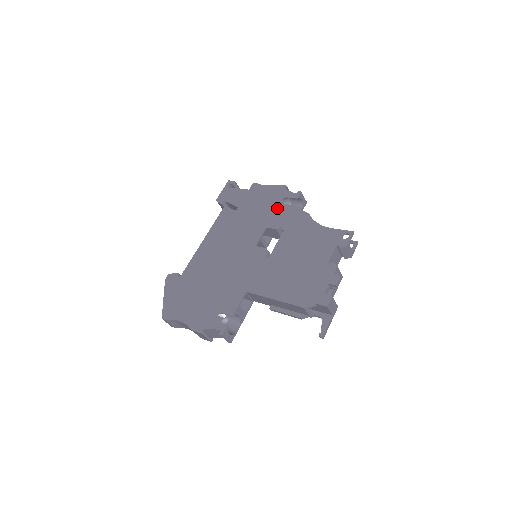
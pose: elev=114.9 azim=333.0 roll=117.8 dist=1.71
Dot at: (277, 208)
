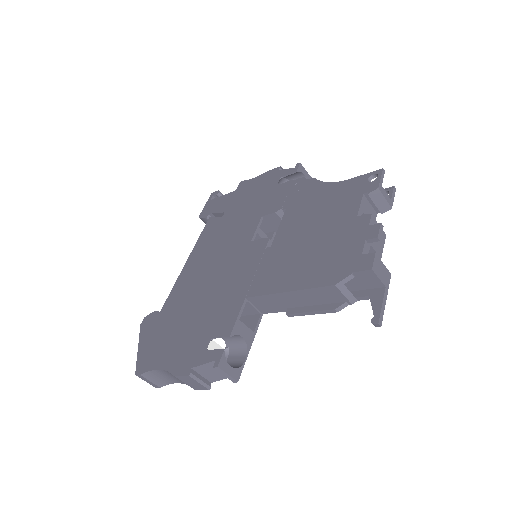
Dot at: (273, 191)
